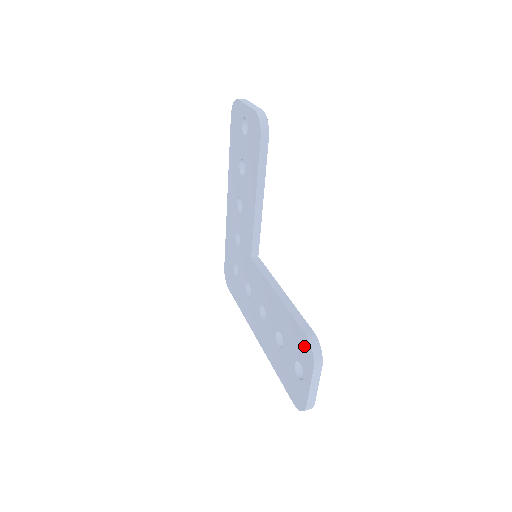
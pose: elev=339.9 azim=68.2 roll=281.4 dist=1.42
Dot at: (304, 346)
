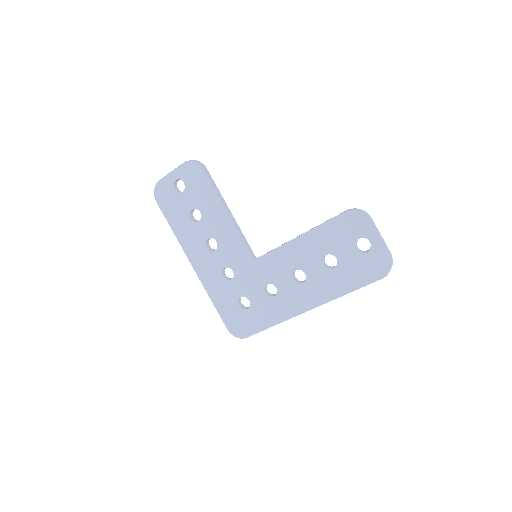
Dot at: (351, 220)
